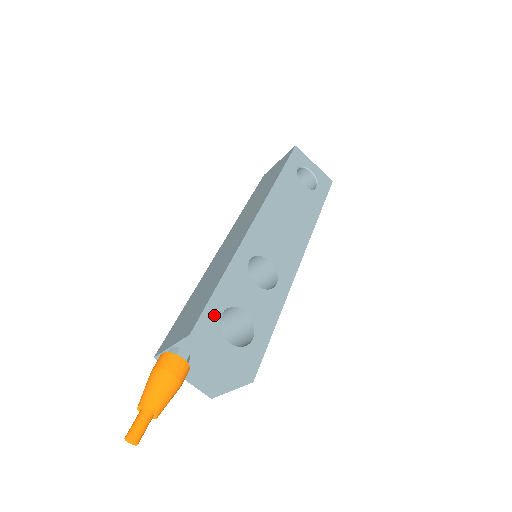
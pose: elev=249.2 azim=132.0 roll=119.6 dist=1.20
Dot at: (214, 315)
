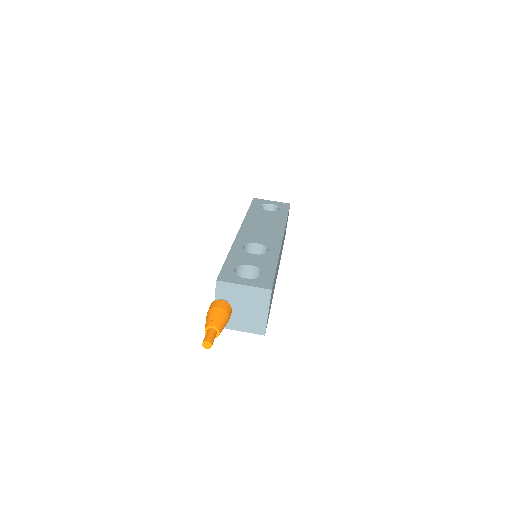
Dot at: (229, 271)
